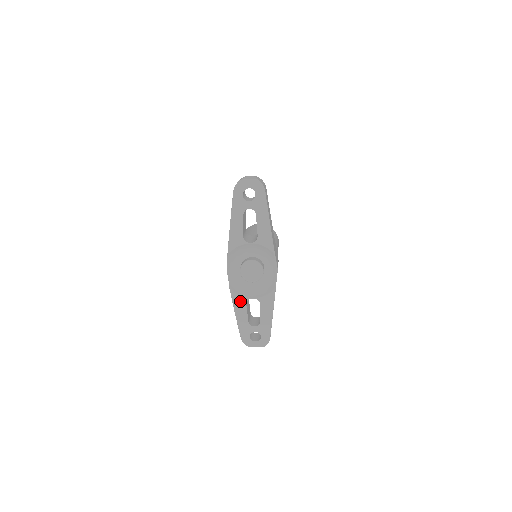
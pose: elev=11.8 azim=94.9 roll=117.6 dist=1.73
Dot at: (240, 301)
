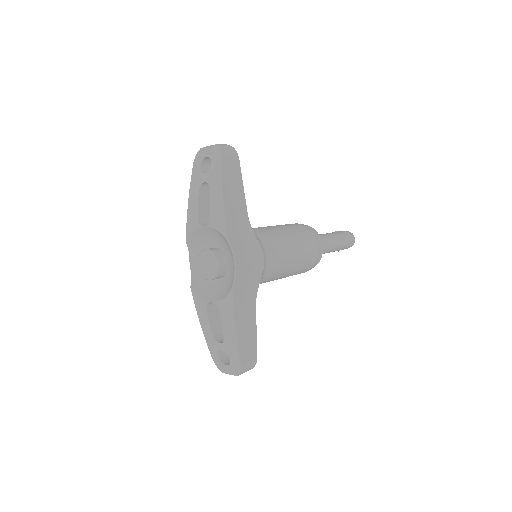
Dot at: (201, 305)
